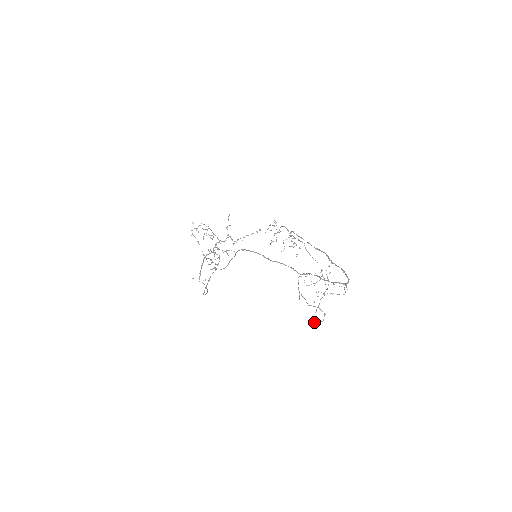
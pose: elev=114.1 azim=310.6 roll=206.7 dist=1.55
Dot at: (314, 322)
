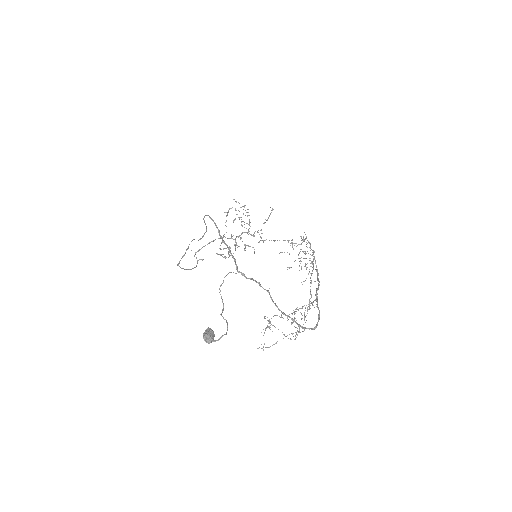
Dot at: (205, 335)
